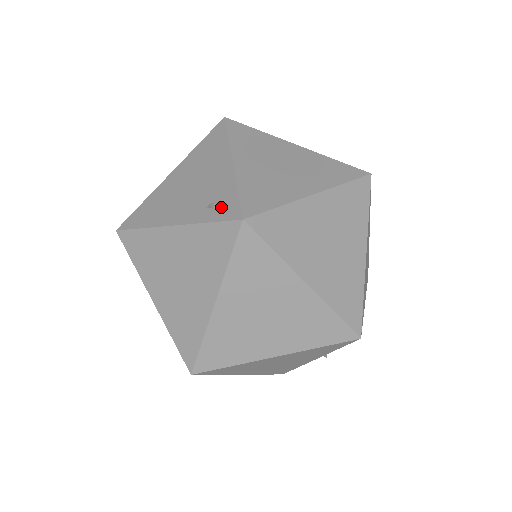
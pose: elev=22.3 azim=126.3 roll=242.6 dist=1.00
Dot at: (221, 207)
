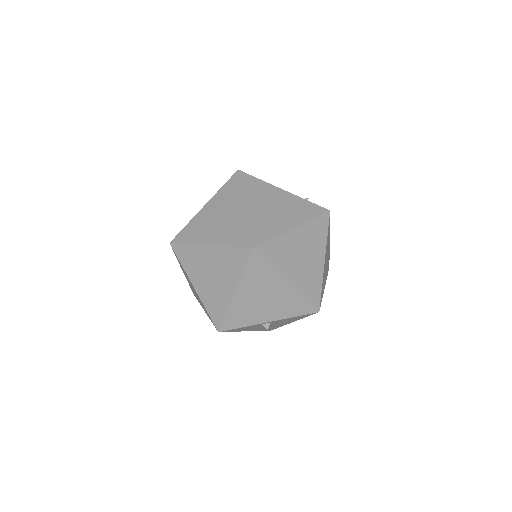
Dot at: occluded
